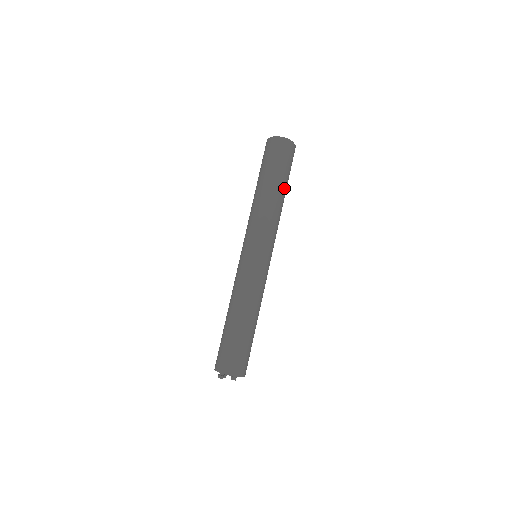
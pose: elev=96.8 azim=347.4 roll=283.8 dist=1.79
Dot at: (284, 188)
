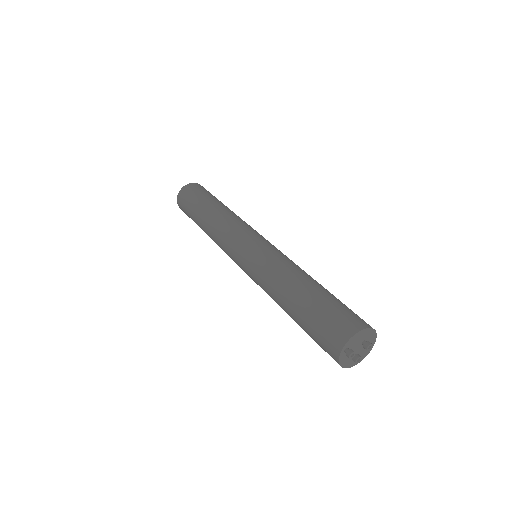
Dot at: (221, 203)
